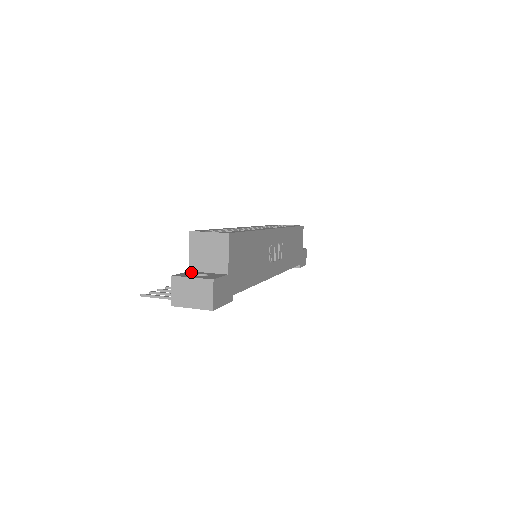
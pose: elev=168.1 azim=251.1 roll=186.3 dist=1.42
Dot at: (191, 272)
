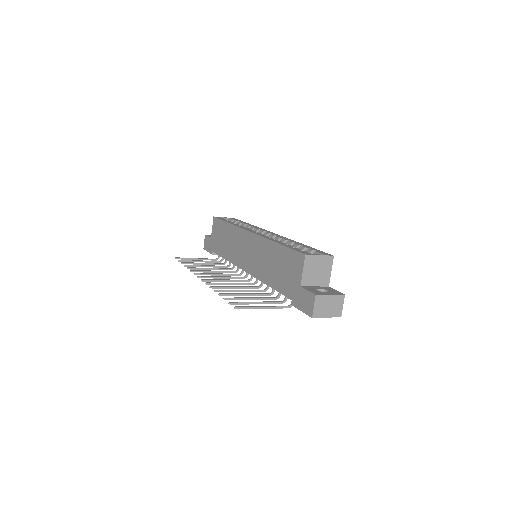
Dot at: (307, 288)
